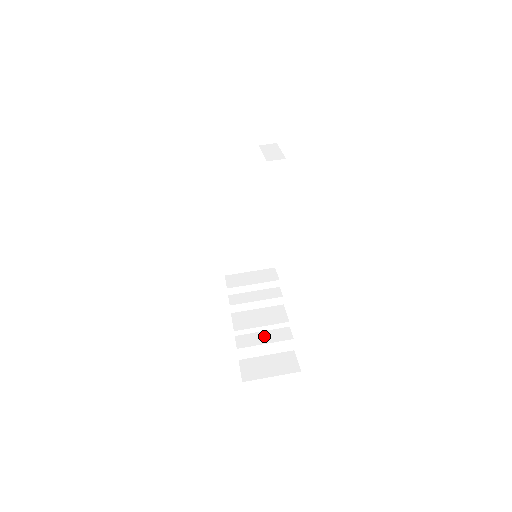
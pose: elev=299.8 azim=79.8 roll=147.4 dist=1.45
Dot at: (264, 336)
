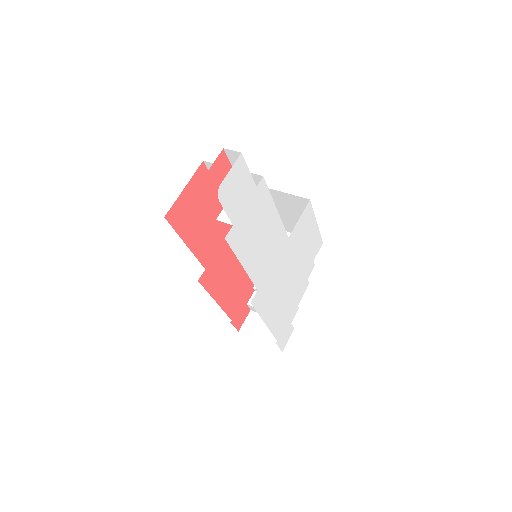
Dot at: occluded
